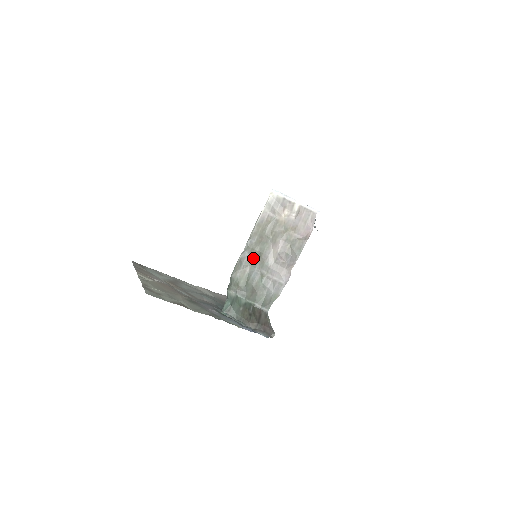
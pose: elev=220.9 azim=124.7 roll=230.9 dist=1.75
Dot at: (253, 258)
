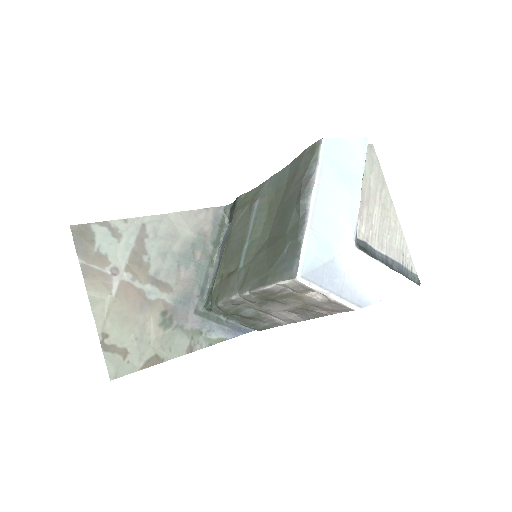
Dot at: (250, 302)
